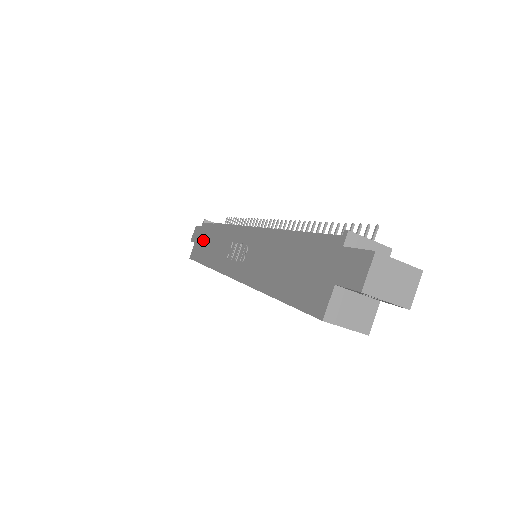
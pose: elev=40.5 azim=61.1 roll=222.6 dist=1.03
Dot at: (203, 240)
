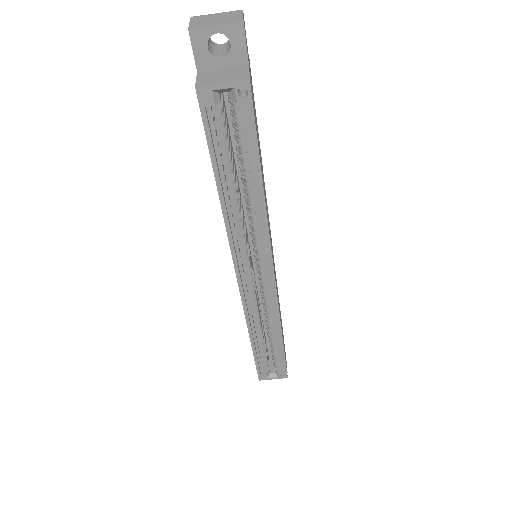
Dot at: occluded
